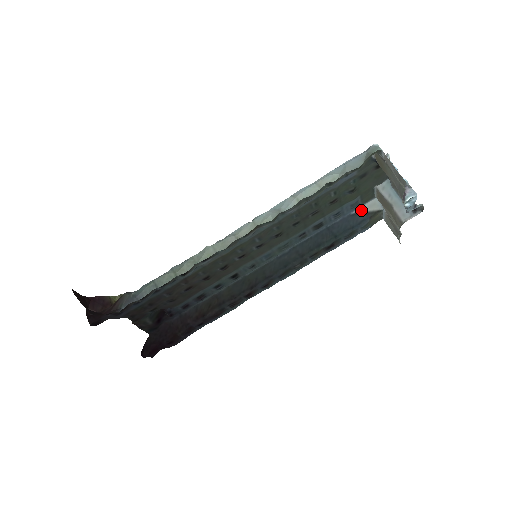
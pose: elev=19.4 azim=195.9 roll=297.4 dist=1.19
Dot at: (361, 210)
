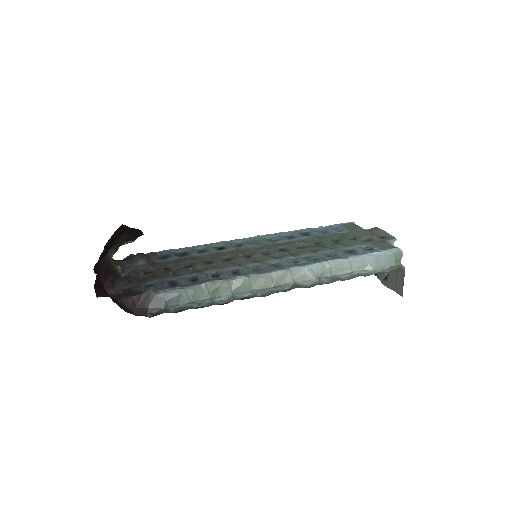
Dot at: occluded
